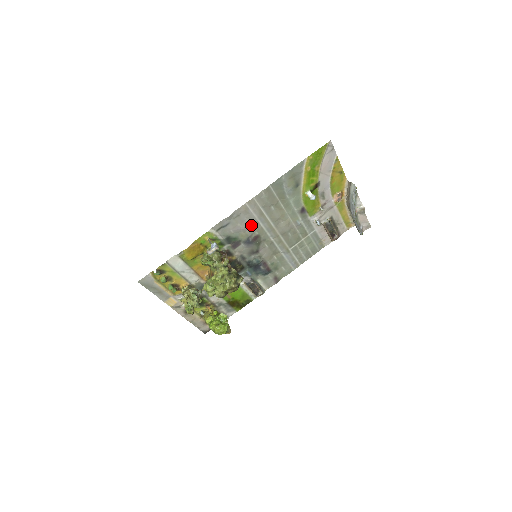
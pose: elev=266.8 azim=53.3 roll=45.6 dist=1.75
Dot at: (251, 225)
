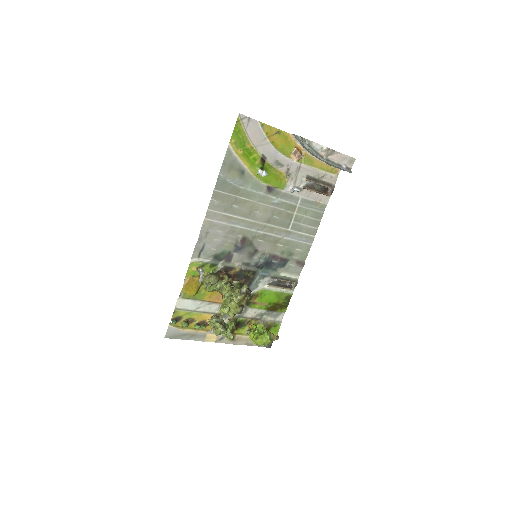
Dot at: (228, 233)
